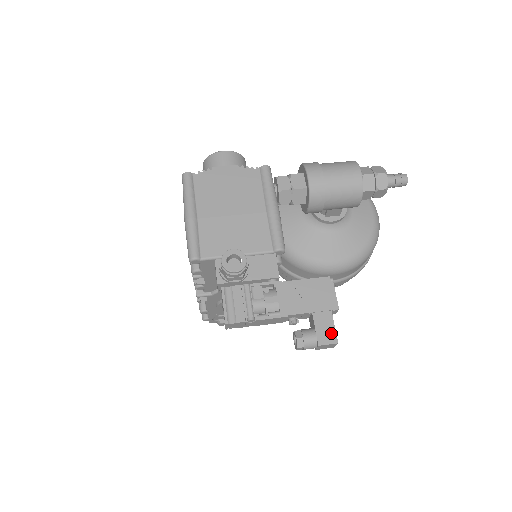
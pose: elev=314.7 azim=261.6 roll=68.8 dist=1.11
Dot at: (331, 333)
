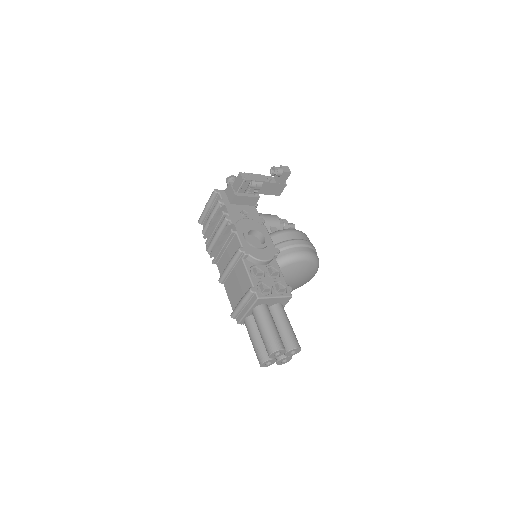
Dot at: occluded
